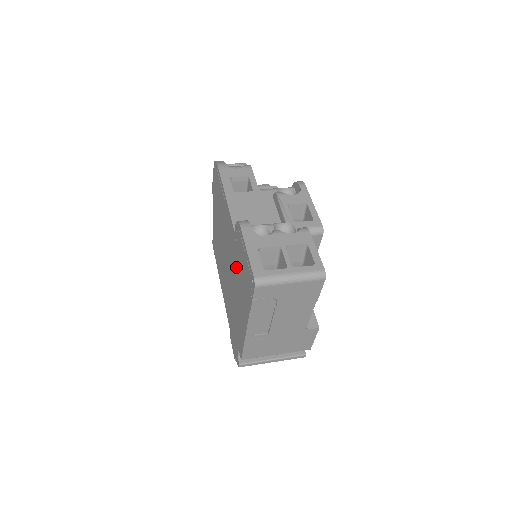
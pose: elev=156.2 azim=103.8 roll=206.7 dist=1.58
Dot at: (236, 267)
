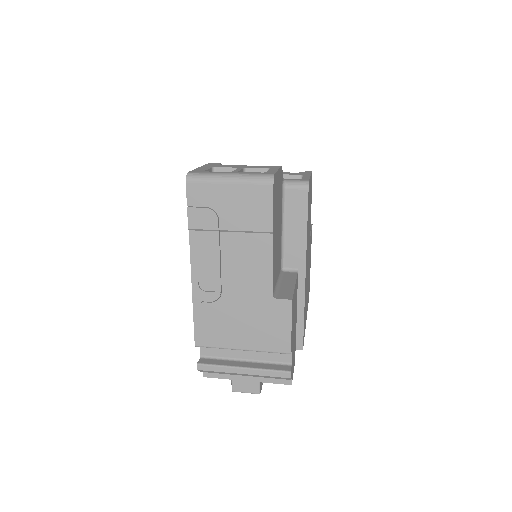
Dot at: occluded
